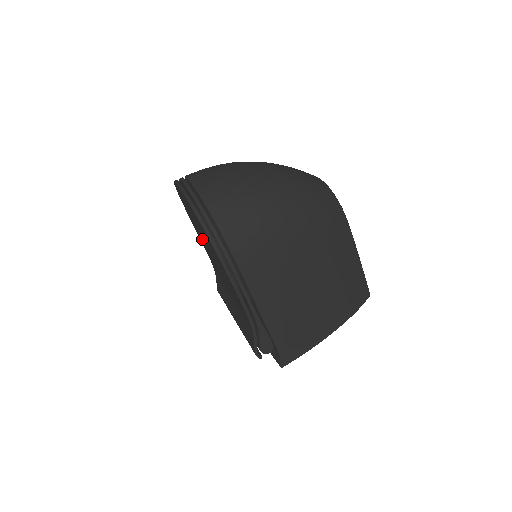
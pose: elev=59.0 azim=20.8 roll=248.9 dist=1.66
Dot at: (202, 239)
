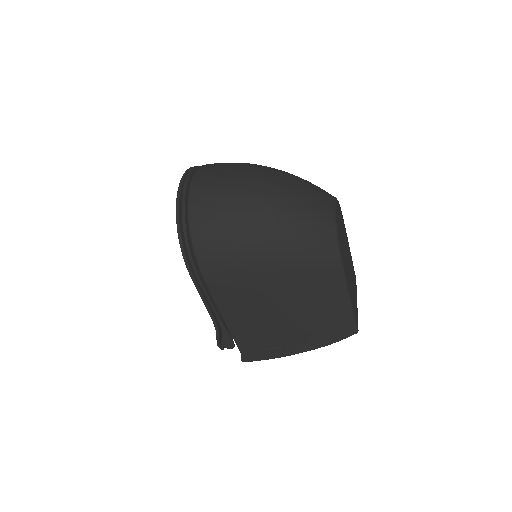
Dot at: occluded
